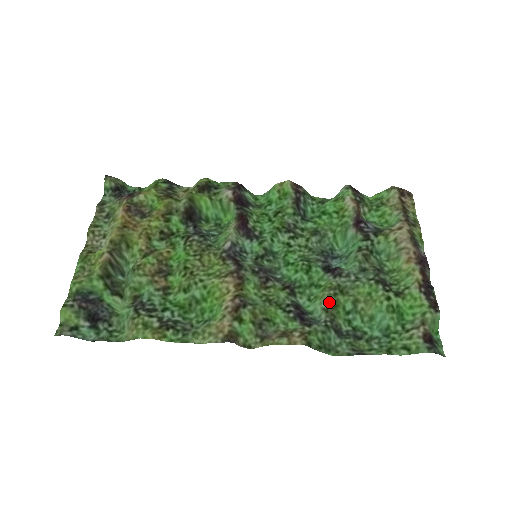
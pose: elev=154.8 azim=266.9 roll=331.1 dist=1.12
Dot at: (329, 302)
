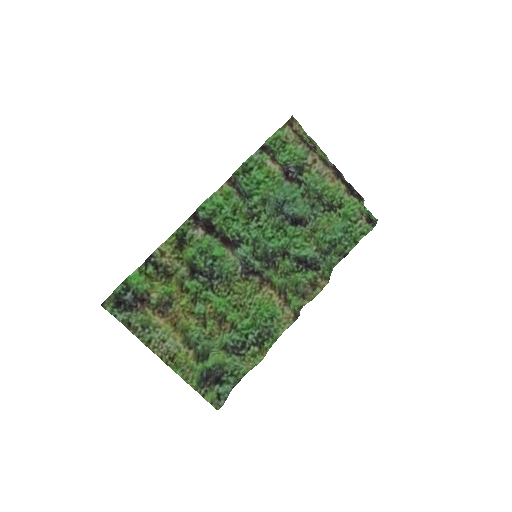
Dot at: (315, 245)
